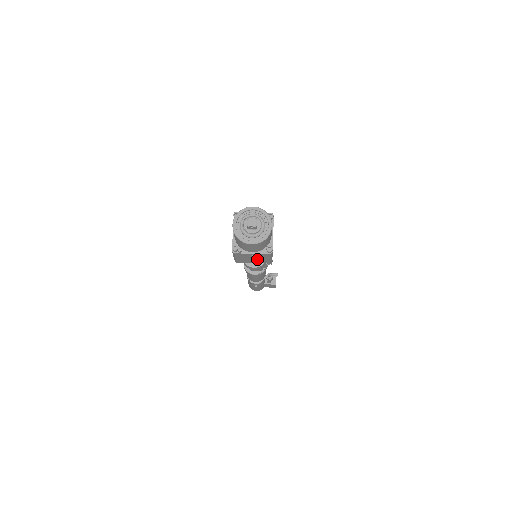
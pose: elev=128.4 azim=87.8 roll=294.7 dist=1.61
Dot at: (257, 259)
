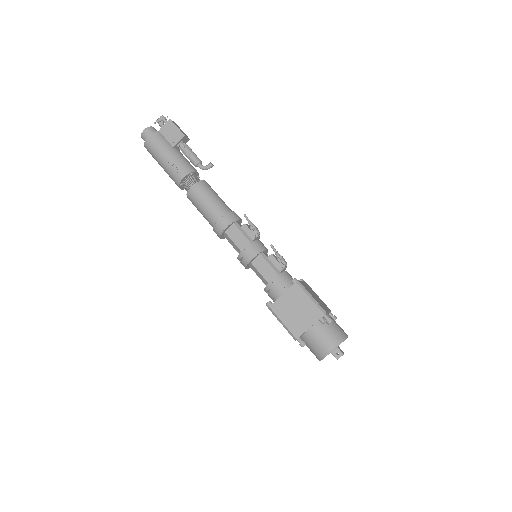
Dot at: occluded
